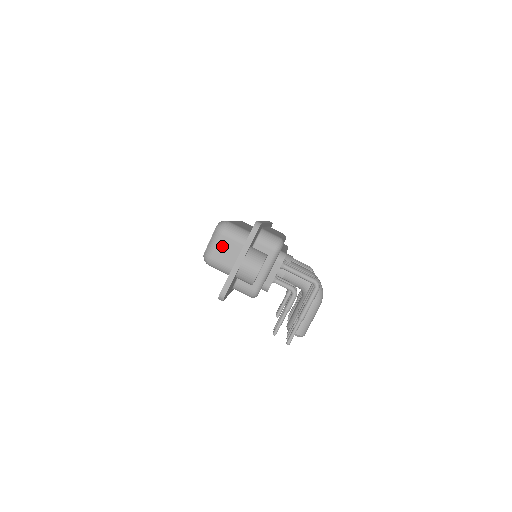
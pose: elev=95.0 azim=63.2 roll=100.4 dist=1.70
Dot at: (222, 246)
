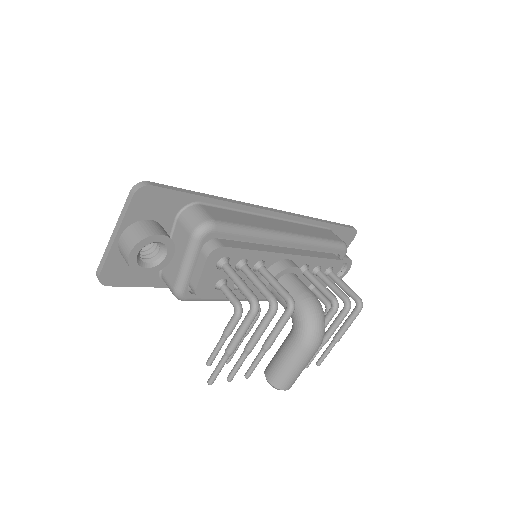
Dot at: occluded
